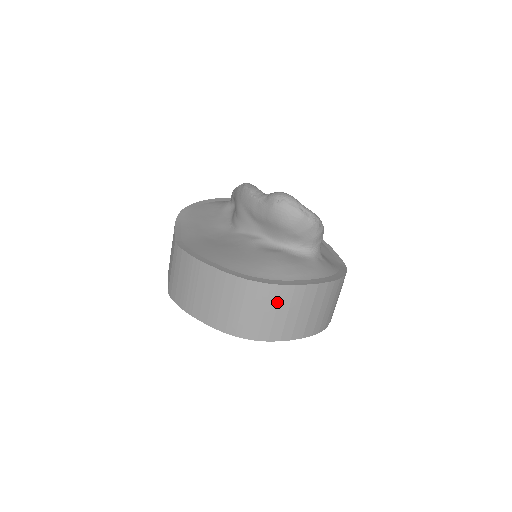
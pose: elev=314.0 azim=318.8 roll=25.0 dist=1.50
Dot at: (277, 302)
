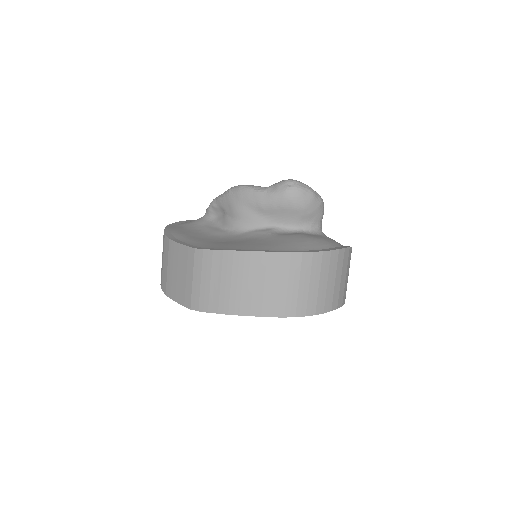
Dot at: (328, 269)
